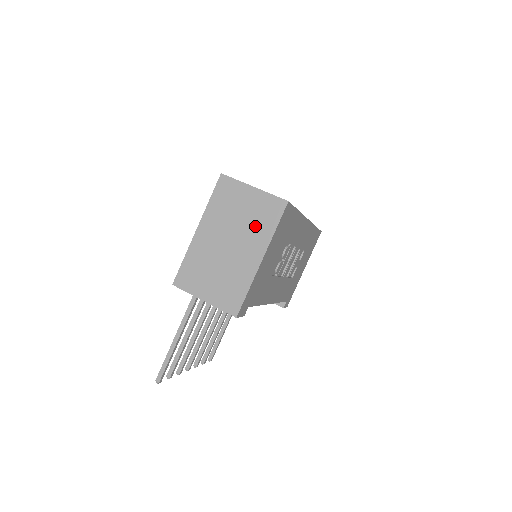
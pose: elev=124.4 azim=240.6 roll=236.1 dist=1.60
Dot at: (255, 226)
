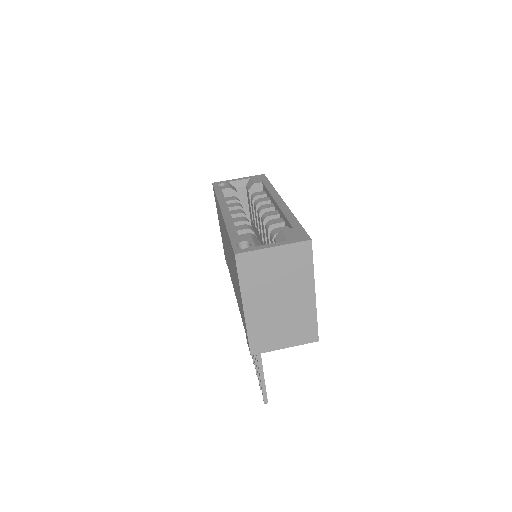
Dot at: (294, 275)
